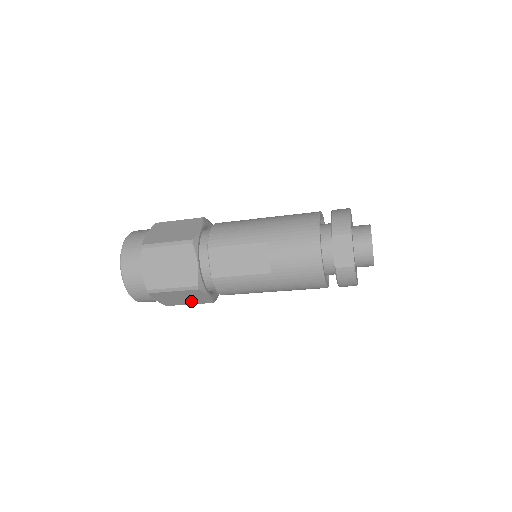
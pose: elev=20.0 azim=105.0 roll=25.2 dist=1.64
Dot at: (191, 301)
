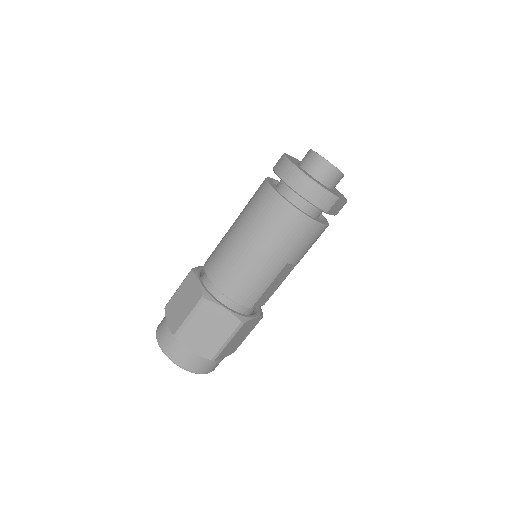
Dot at: (189, 306)
